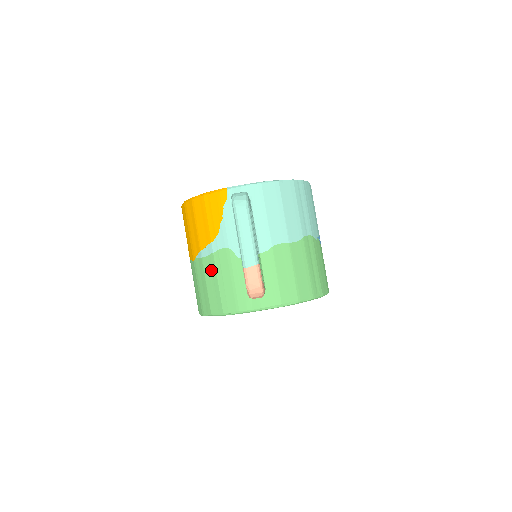
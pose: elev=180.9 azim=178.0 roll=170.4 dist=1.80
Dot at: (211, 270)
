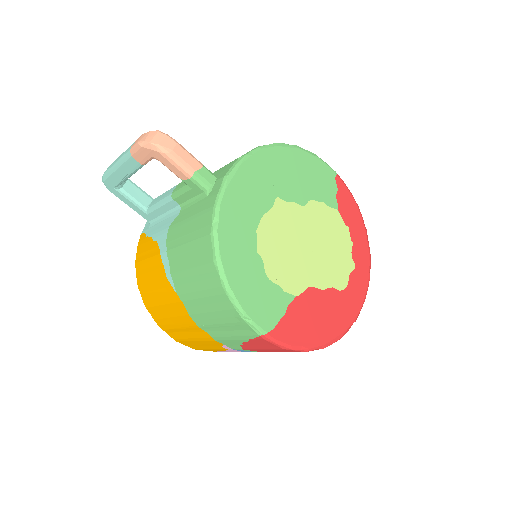
Dot at: (178, 257)
